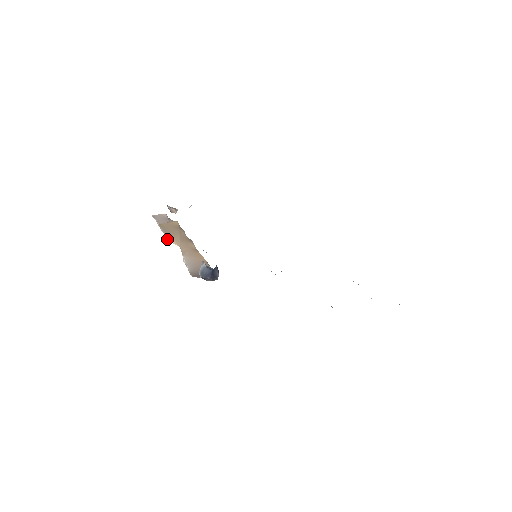
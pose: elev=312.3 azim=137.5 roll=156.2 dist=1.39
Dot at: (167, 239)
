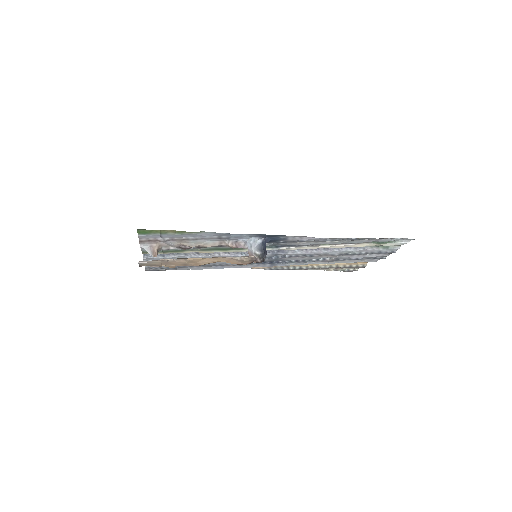
Dot at: (187, 259)
